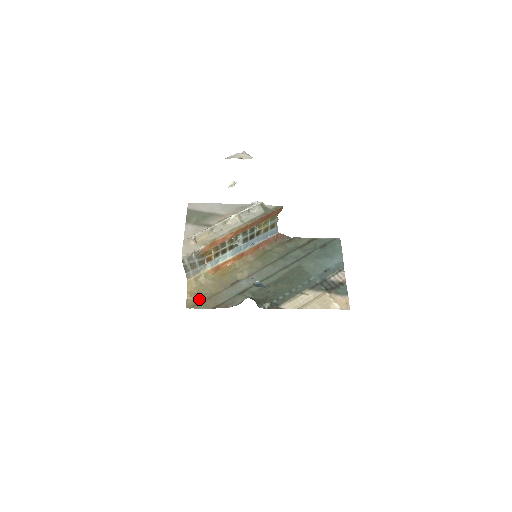
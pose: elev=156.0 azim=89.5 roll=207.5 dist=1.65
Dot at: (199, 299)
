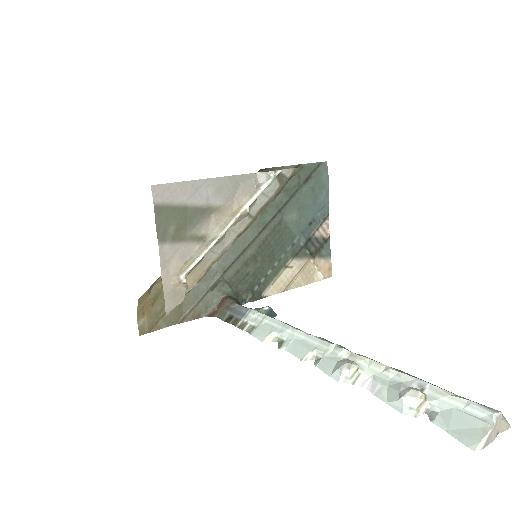
Dot at: (156, 314)
